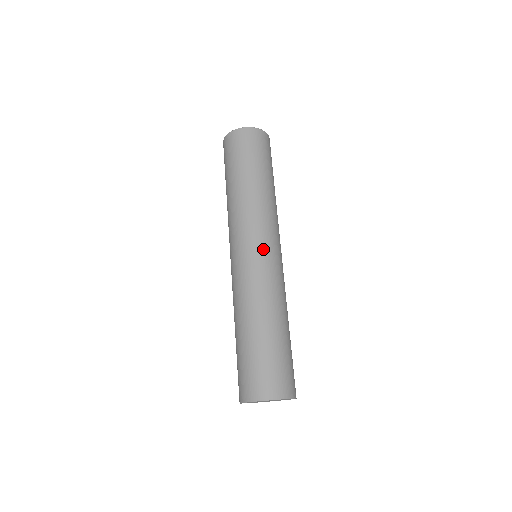
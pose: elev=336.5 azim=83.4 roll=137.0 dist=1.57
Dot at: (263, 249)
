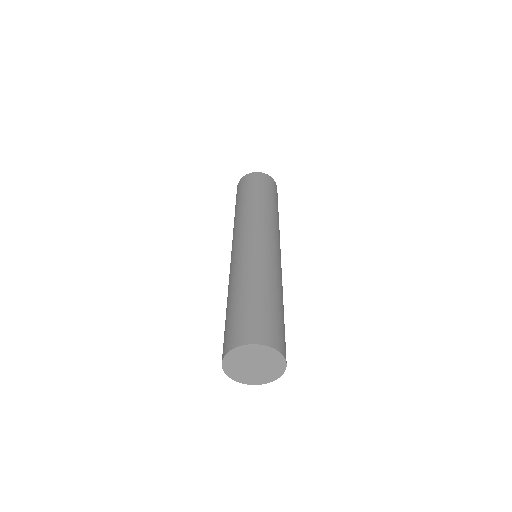
Dot at: (260, 237)
